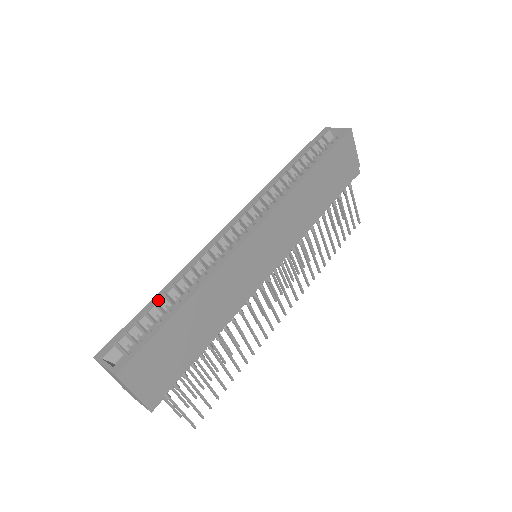
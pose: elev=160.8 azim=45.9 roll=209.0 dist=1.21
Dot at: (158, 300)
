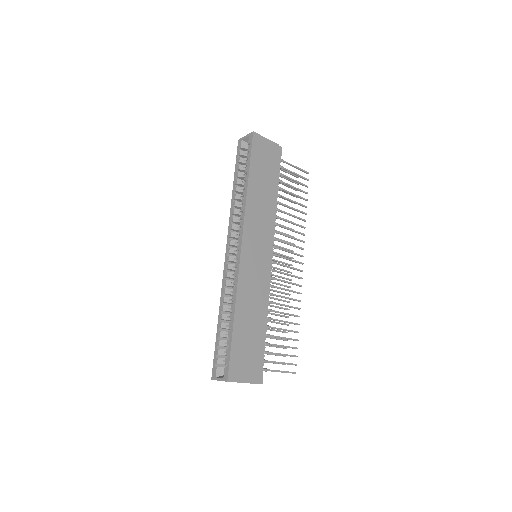
Dot at: (220, 326)
